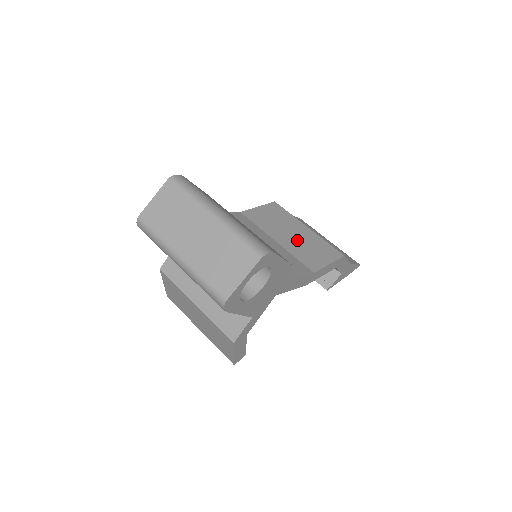
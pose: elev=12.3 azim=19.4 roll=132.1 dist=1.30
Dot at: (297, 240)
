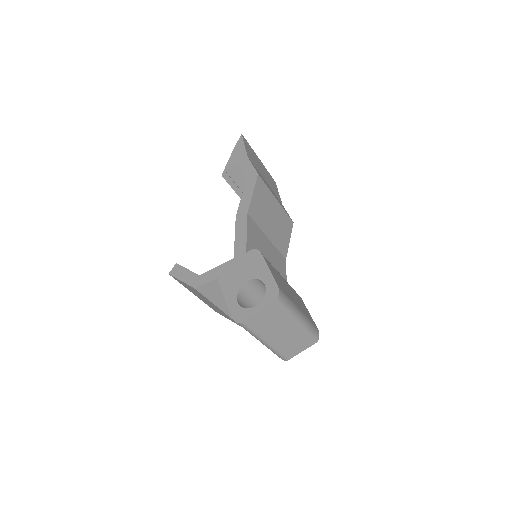
Dot at: (275, 225)
